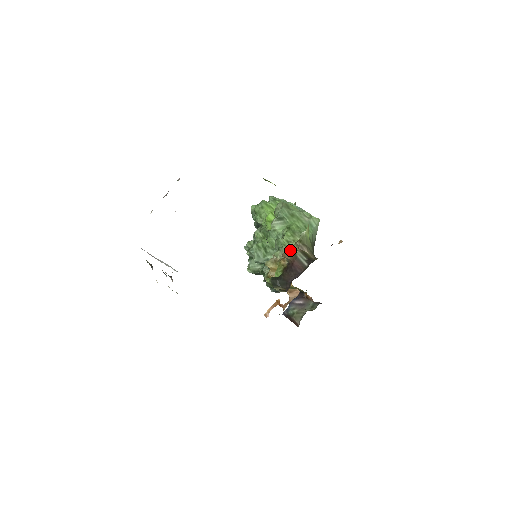
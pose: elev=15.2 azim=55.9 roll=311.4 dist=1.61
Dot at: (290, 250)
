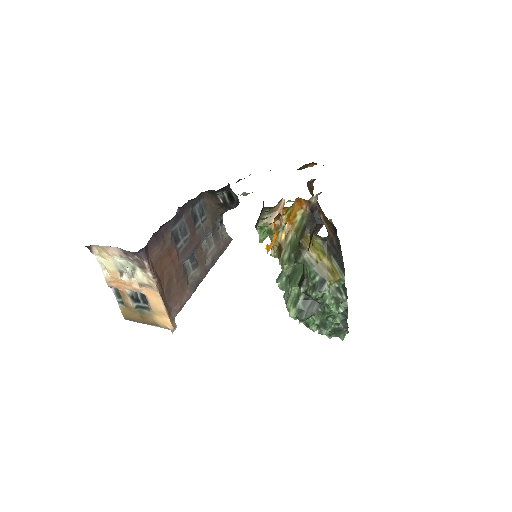
Dot at: occluded
